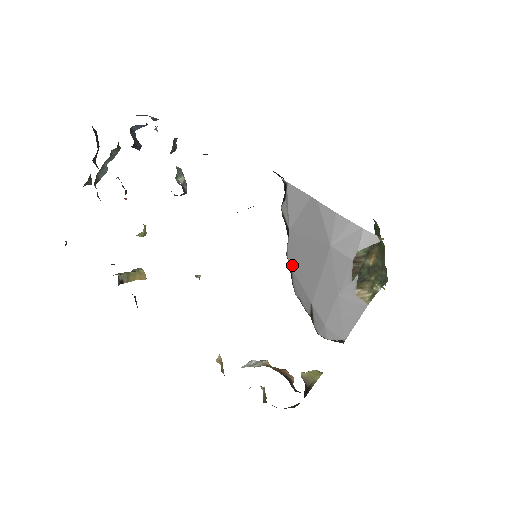
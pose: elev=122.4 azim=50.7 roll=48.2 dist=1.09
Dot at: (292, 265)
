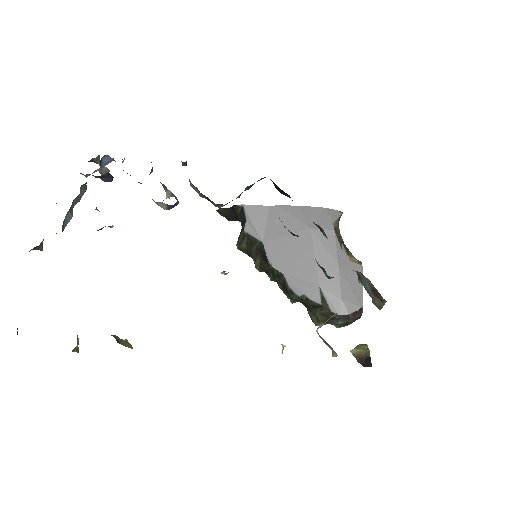
Dot at: (281, 269)
